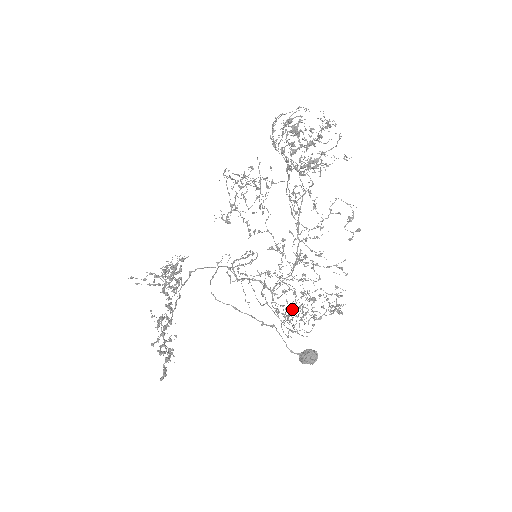
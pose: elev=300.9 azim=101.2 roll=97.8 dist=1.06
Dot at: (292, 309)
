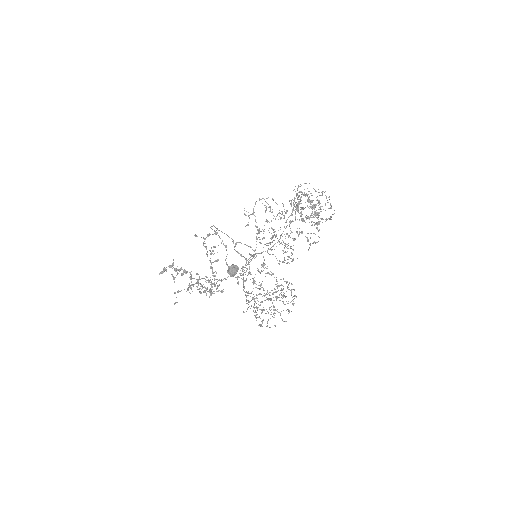
Dot at: (254, 281)
